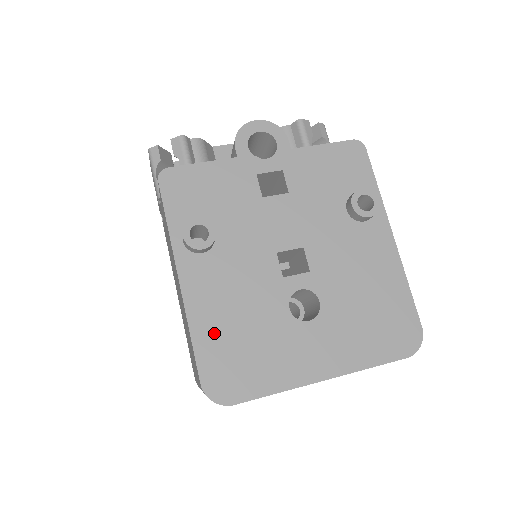
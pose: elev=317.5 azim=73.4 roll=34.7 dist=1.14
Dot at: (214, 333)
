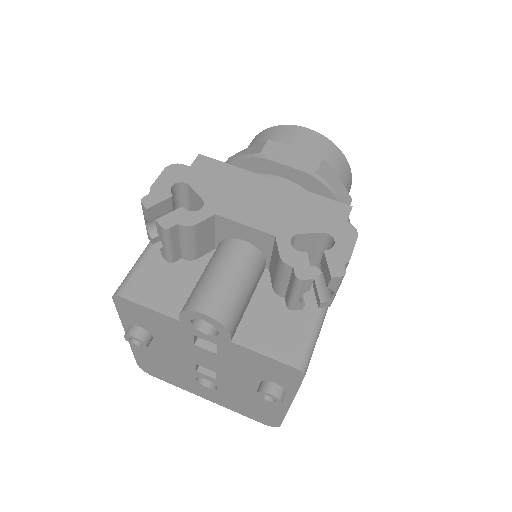
Dot at: (147, 359)
